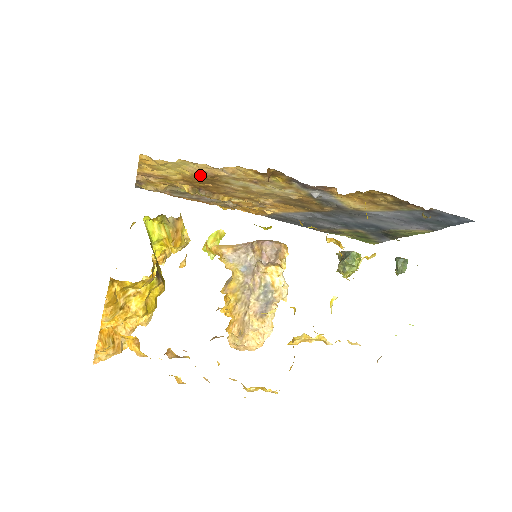
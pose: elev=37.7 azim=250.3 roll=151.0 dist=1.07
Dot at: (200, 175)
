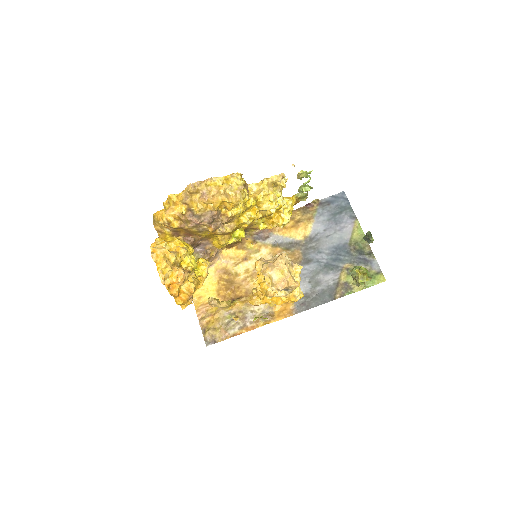
Dot at: (221, 279)
